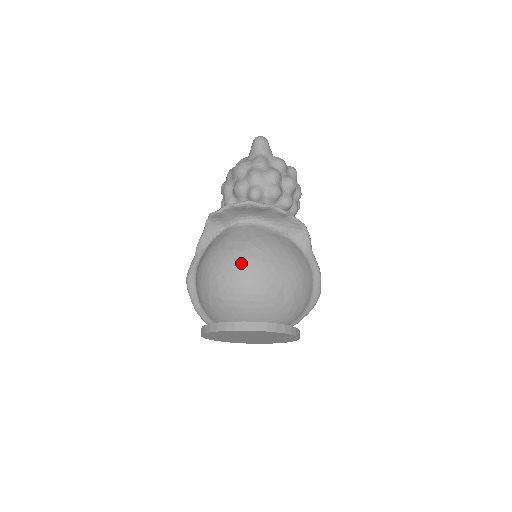
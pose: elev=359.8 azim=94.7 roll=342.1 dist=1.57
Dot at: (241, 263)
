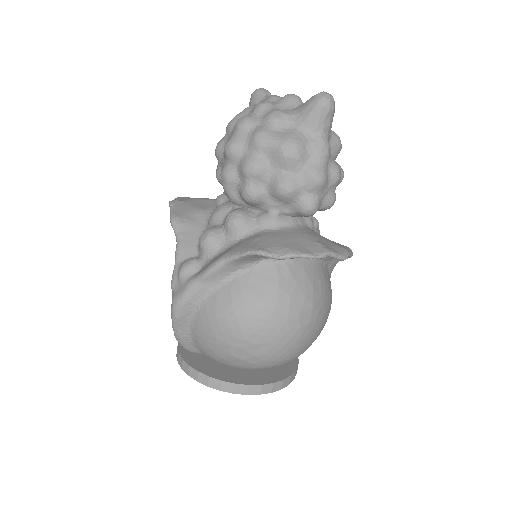
Dot at: (296, 332)
